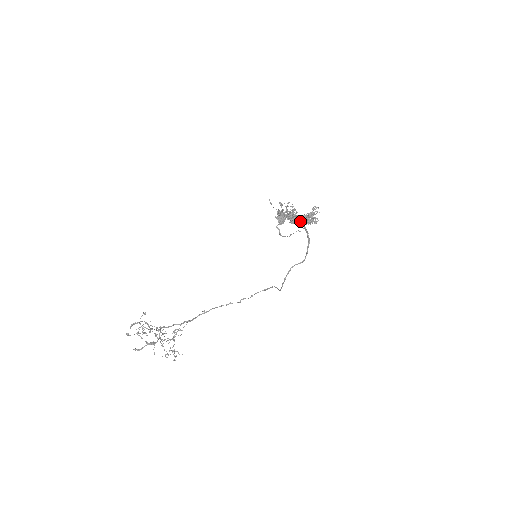
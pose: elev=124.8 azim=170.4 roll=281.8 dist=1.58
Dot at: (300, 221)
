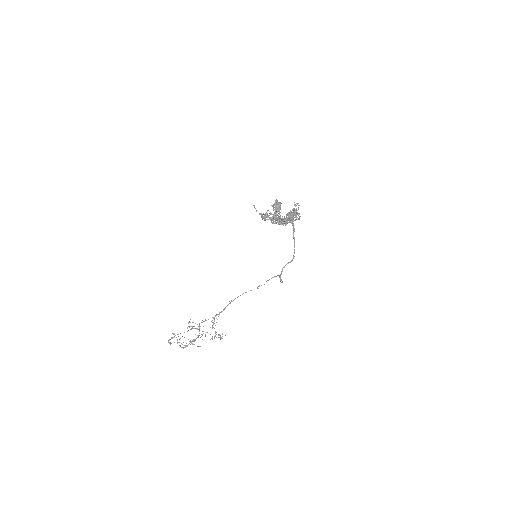
Dot at: (283, 222)
